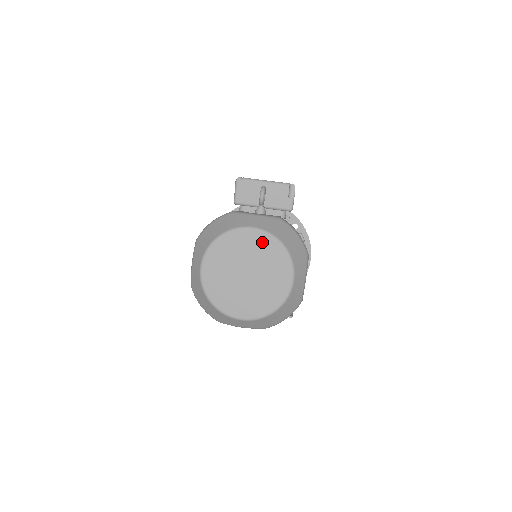
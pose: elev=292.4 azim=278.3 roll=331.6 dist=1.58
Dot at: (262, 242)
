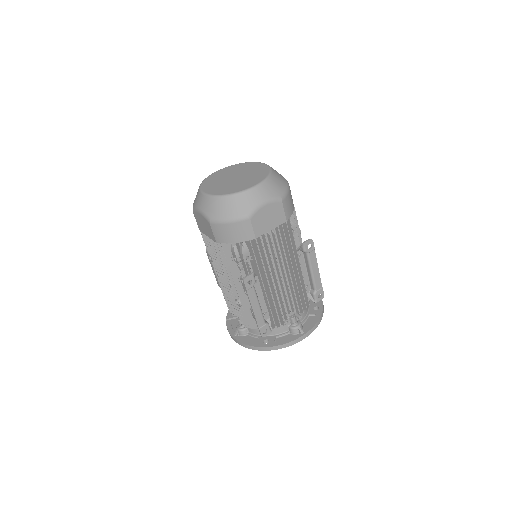
Dot at: (229, 169)
